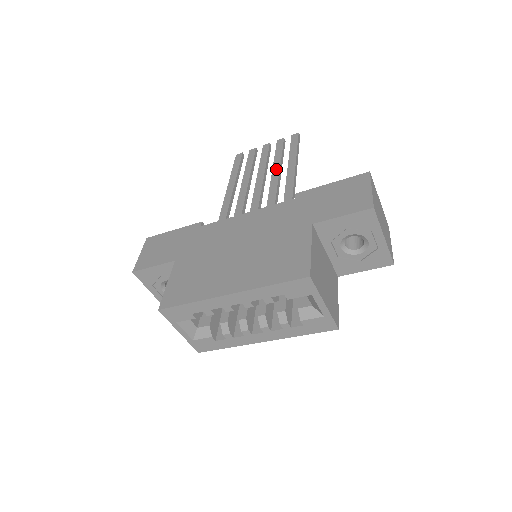
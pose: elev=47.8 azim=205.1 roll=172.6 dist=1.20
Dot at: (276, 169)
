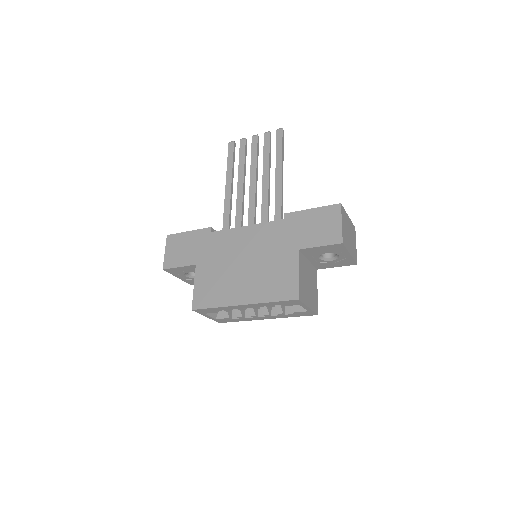
Dot at: (266, 172)
